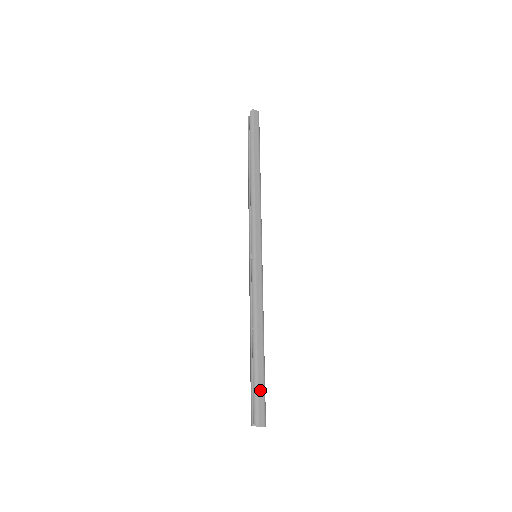
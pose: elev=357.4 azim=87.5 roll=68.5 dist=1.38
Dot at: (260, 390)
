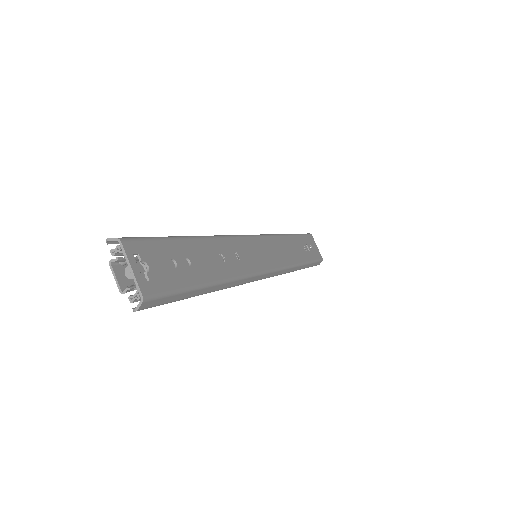
Dot at: (149, 237)
